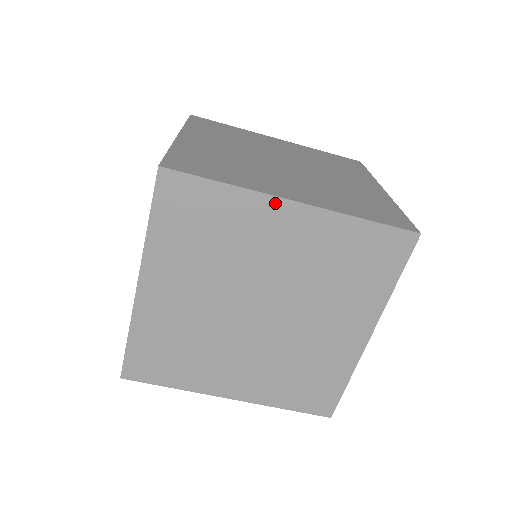
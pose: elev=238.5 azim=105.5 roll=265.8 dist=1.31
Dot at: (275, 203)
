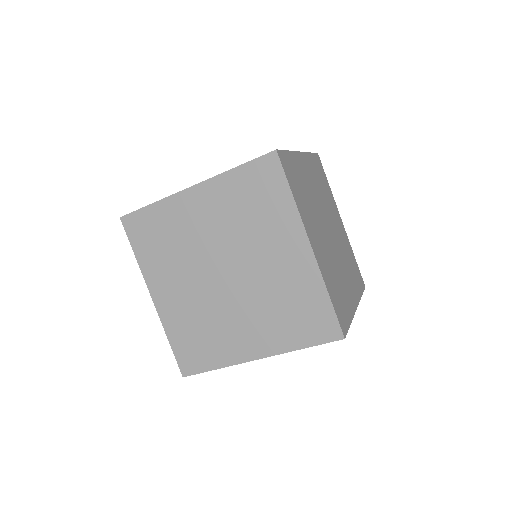
Dot at: (302, 234)
